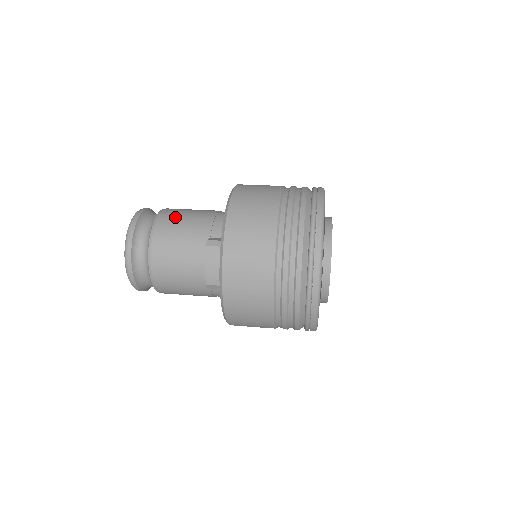
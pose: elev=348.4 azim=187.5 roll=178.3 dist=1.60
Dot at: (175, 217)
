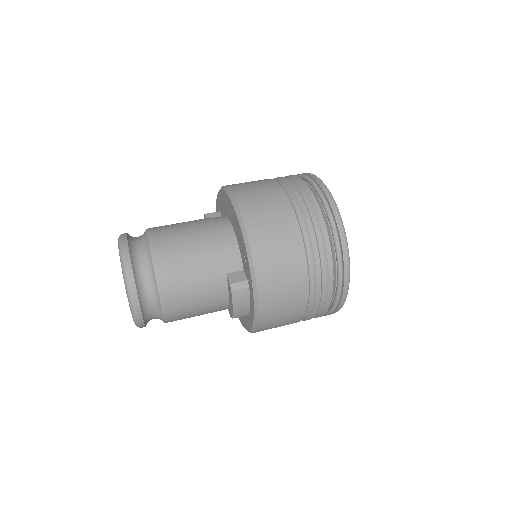
Dot at: (176, 257)
